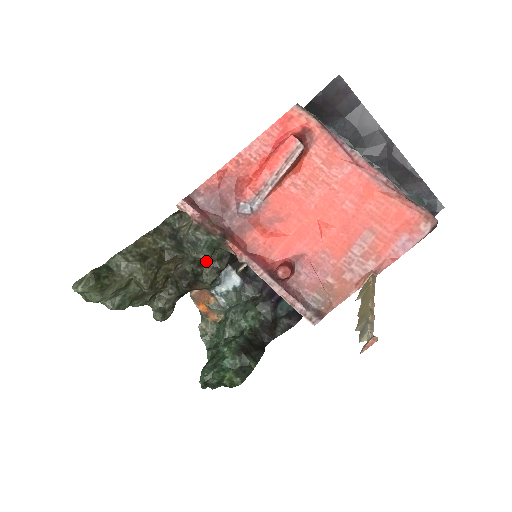
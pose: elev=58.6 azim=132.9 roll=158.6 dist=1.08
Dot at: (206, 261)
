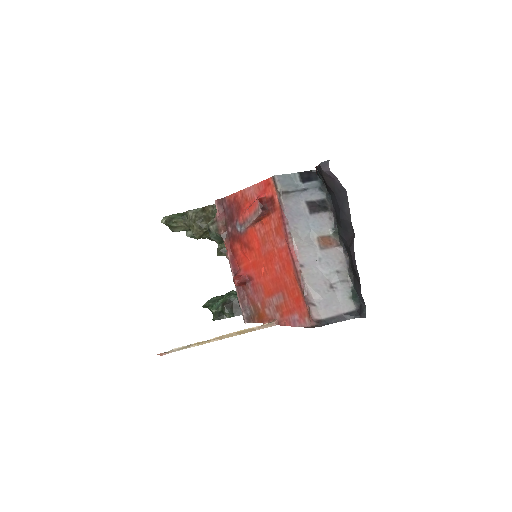
Dot at: occluded
